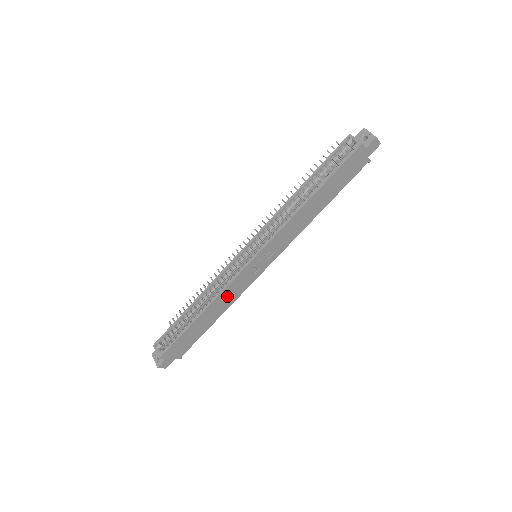
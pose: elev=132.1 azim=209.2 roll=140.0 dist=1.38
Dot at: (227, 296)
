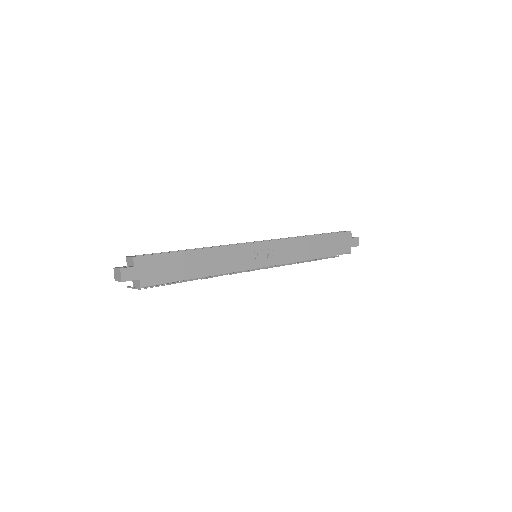
Dot at: (225, 257)
